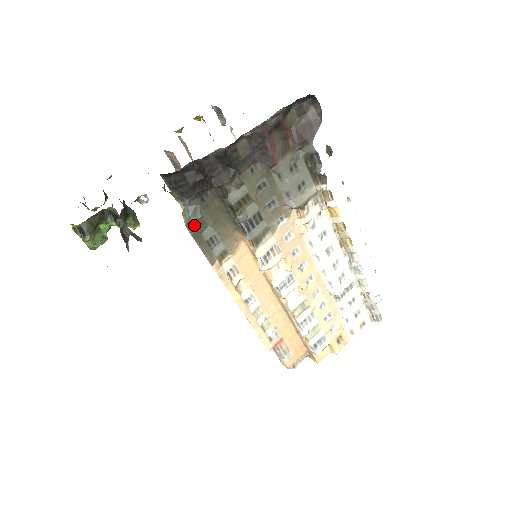
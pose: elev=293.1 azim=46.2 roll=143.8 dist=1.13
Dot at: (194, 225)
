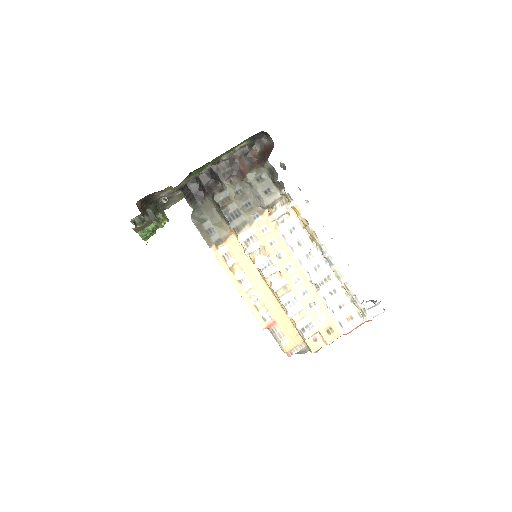
Dot at: (197, 218)
